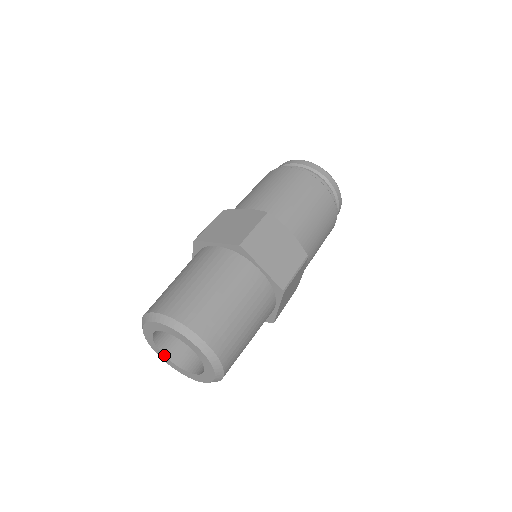
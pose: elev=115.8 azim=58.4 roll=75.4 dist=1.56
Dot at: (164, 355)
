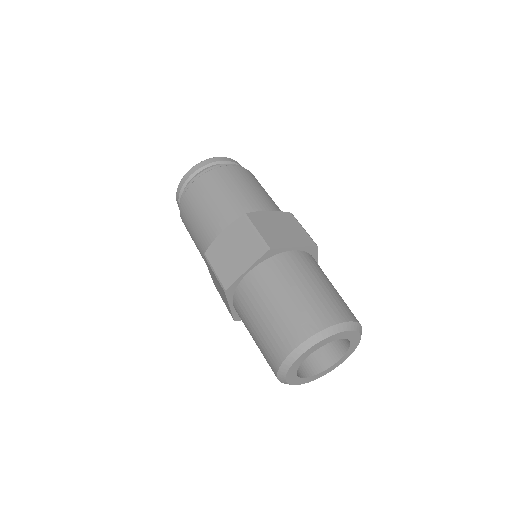
Dot at: (309, 377)
